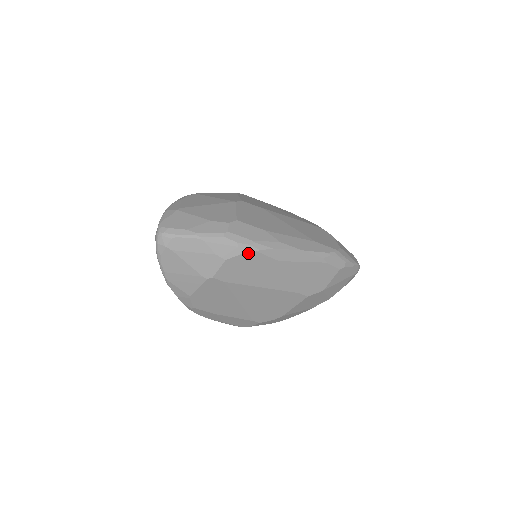
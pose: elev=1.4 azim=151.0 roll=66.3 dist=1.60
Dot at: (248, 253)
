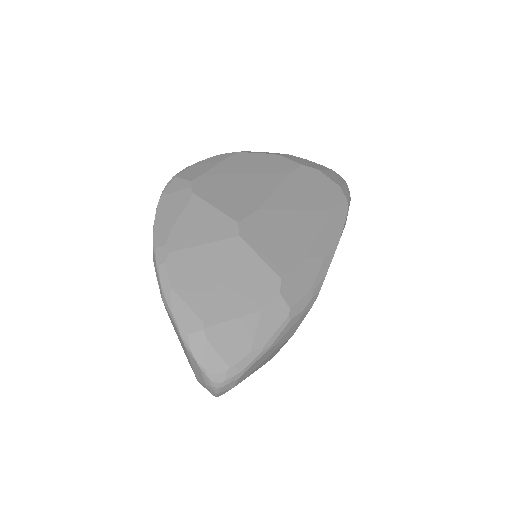
Dot at: (311, 306)
